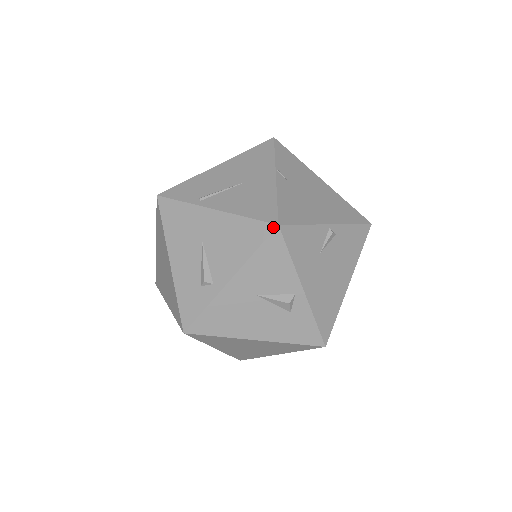
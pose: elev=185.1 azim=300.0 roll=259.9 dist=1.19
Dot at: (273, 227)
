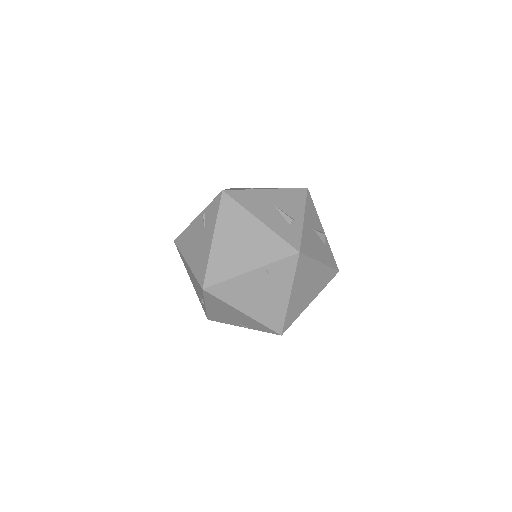
Dot at: (306, 189)
